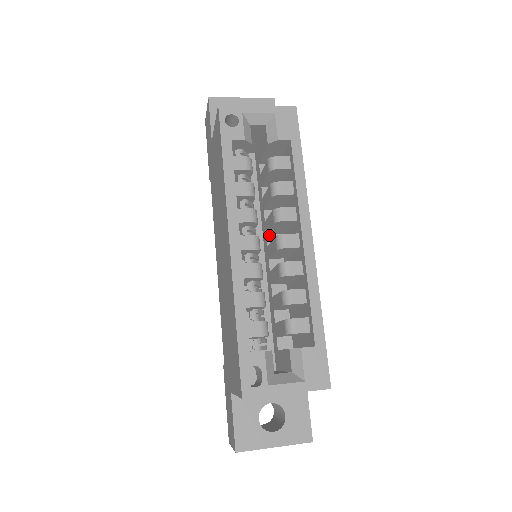
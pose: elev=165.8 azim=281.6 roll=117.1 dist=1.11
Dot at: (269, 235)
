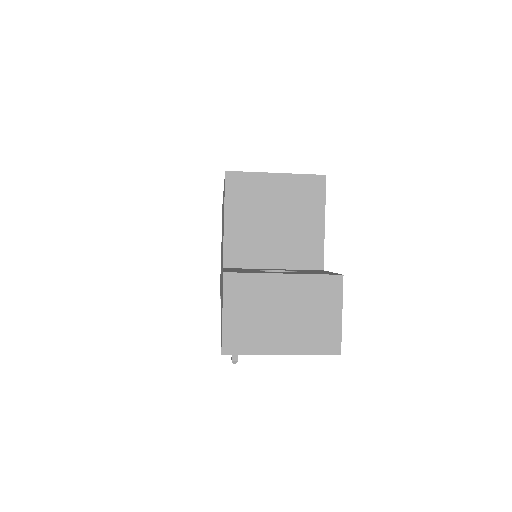
Dot at: occluded
